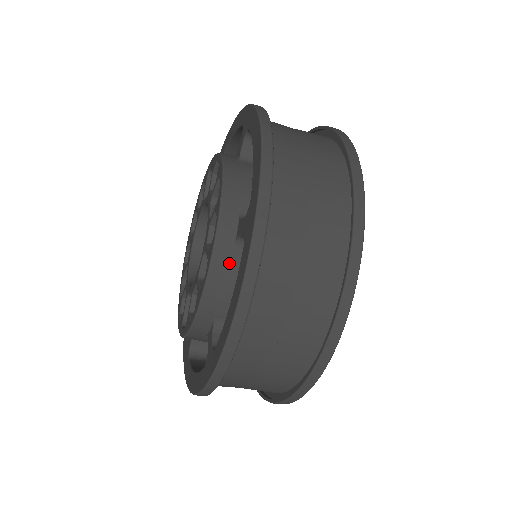
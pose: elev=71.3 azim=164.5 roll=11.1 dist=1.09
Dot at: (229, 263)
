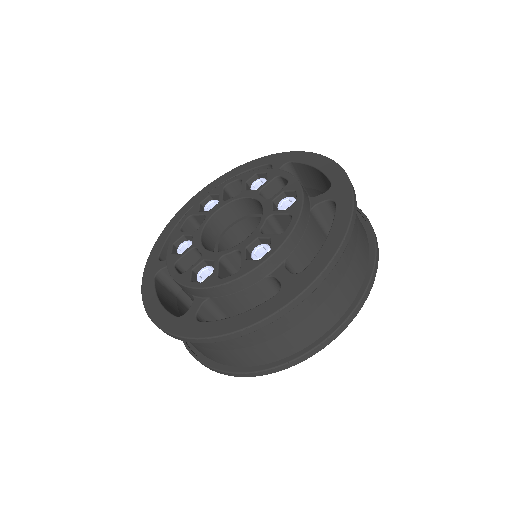
Dot at: (308, 219)
